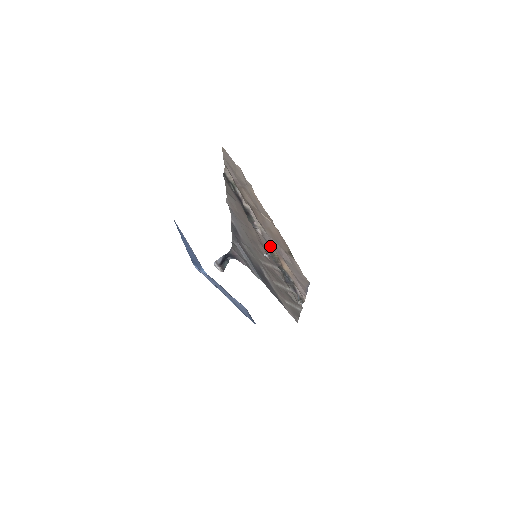
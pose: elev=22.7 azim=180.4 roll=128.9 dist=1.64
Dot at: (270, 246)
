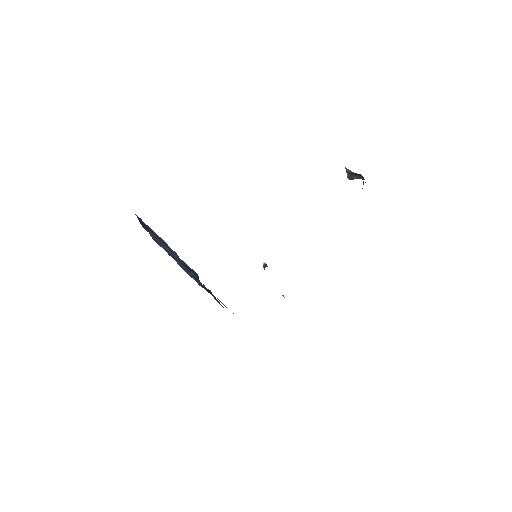
Dot at: occluded
